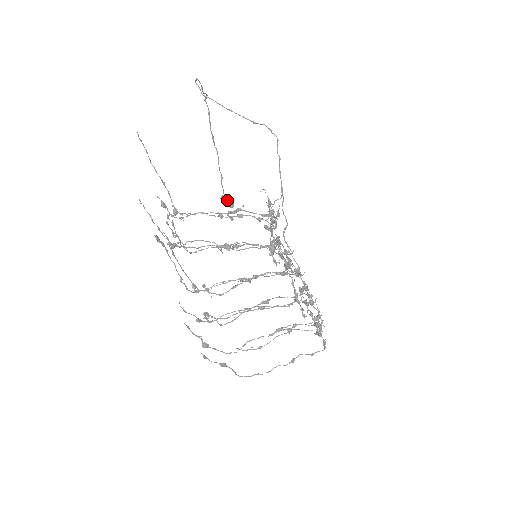
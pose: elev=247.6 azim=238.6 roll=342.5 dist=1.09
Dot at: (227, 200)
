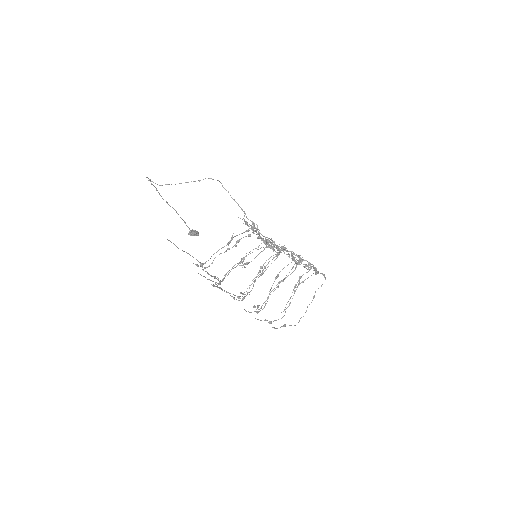
Dot at: (194, 233)
